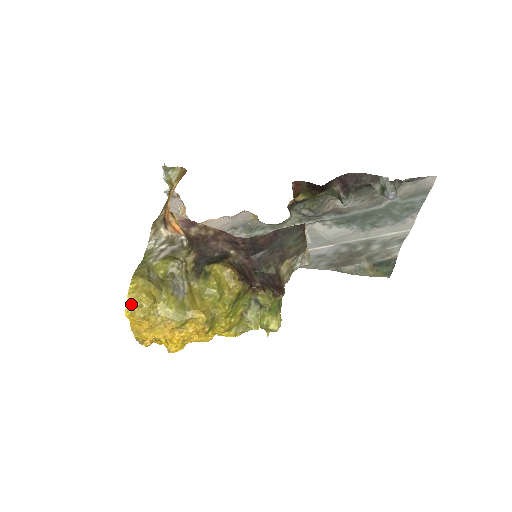
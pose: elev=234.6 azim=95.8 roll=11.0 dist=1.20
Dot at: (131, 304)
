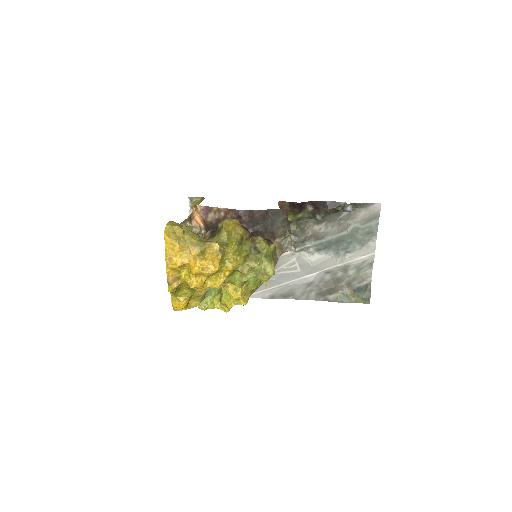
Dot at: (168, 230)
